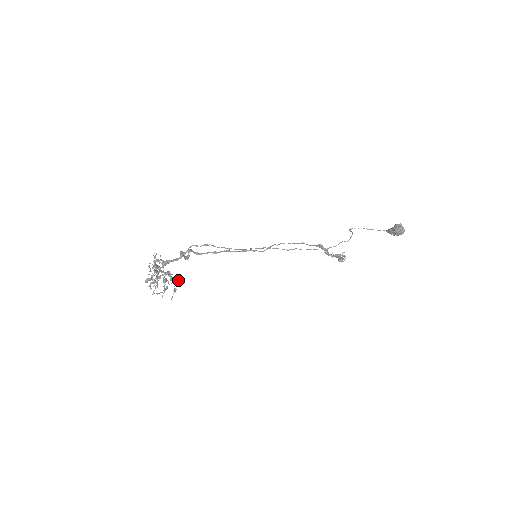
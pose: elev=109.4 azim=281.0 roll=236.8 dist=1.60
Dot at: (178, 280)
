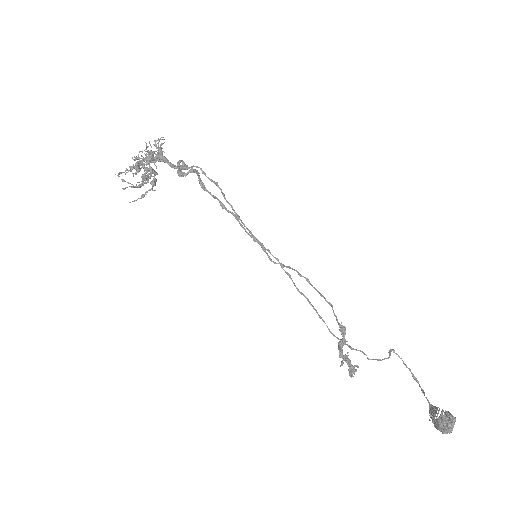
Dot at: occluded
